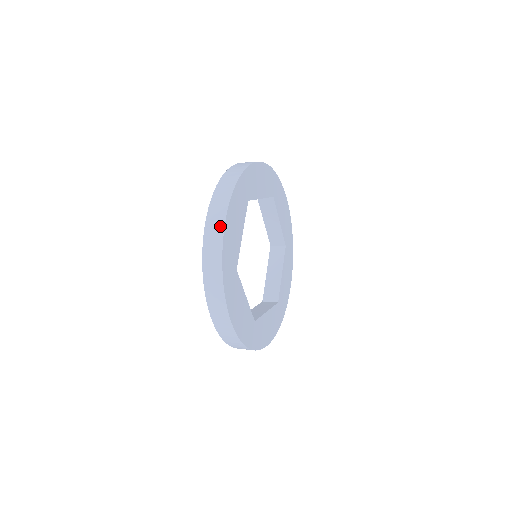
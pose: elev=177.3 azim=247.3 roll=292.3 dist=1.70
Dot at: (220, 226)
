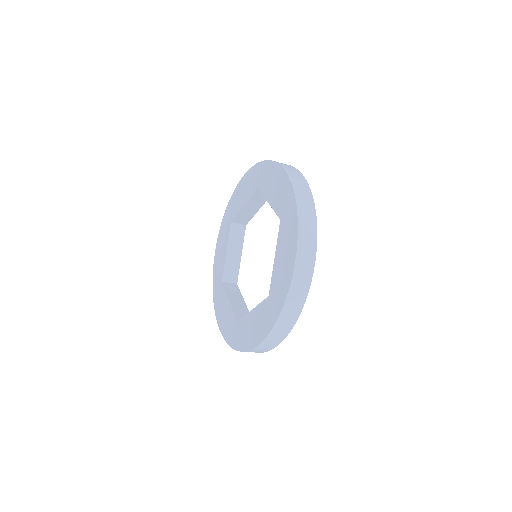
Dot at: (300, 174)
